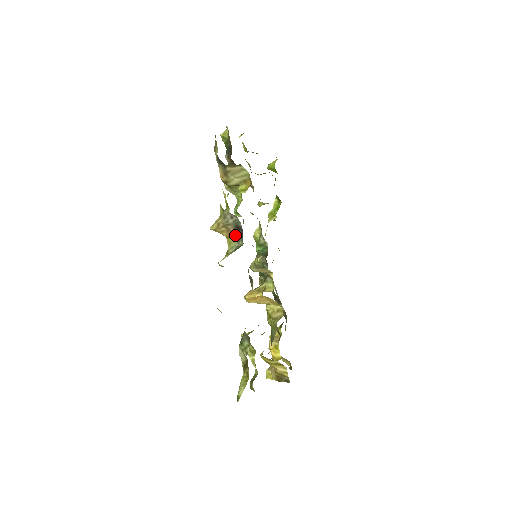
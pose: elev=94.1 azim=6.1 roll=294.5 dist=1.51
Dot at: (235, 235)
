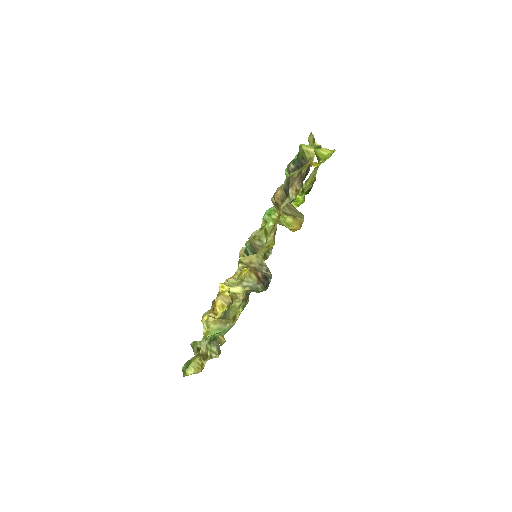
Dot at: (259, 277)
